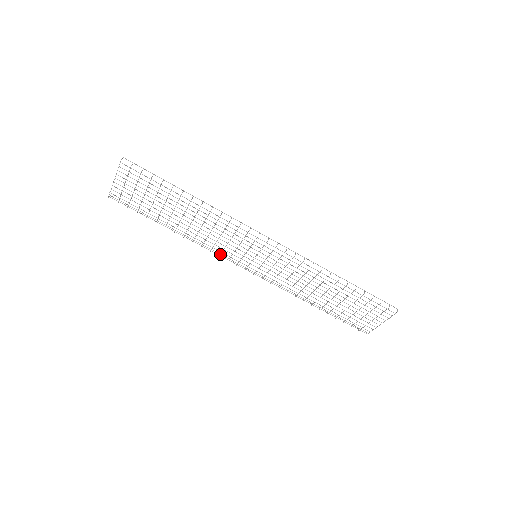
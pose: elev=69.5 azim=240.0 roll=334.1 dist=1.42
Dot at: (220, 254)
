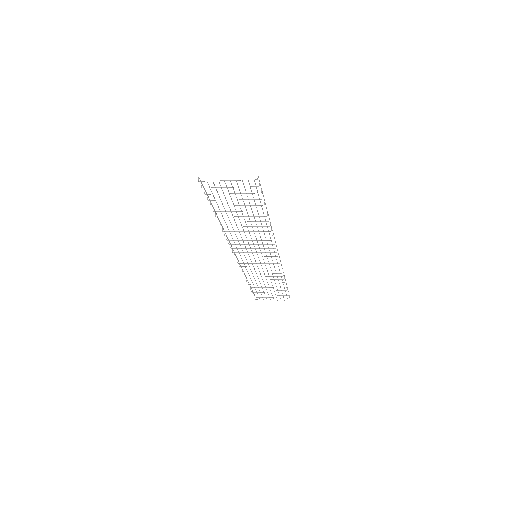
Dot at: (232, 244)
